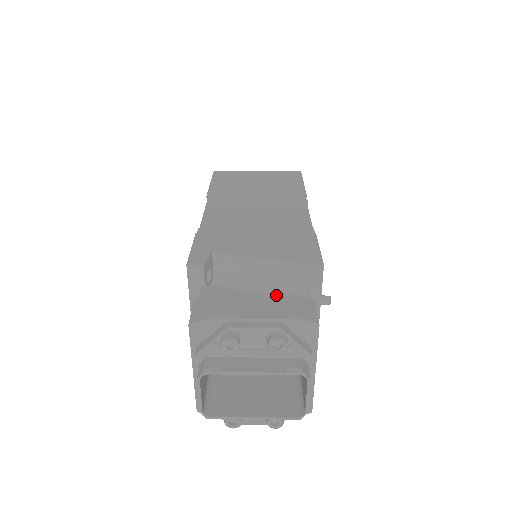
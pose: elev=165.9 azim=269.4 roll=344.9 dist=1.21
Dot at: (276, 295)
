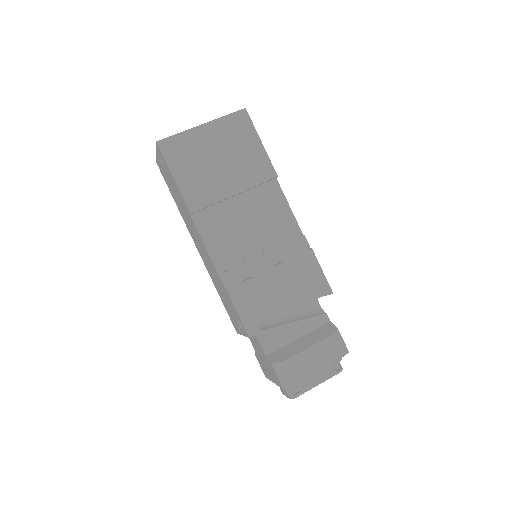
Dot at: (320, 342)
